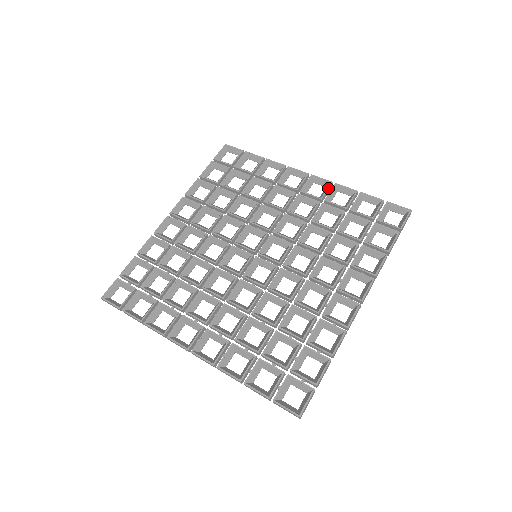
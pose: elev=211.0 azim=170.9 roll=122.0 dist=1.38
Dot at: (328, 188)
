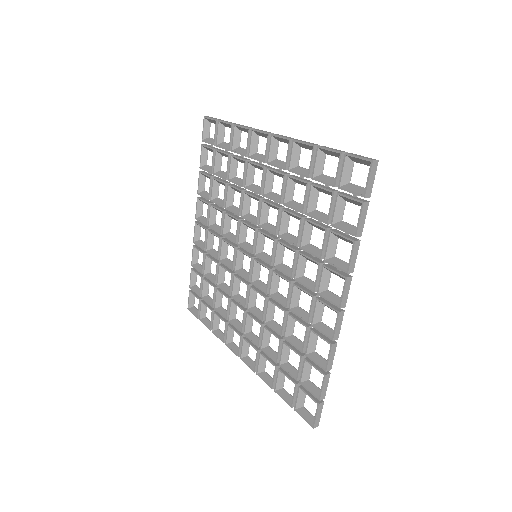
Dot at: (288, 150)
